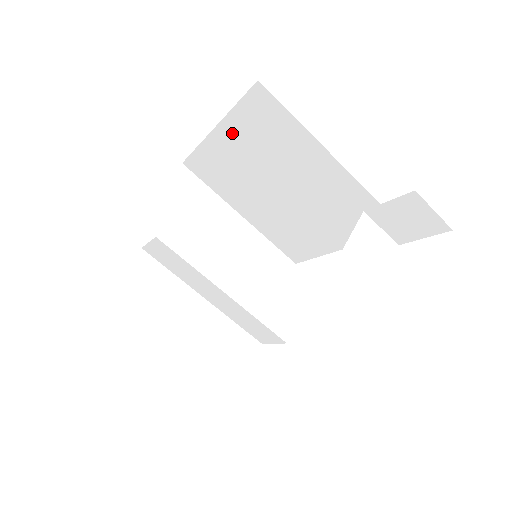
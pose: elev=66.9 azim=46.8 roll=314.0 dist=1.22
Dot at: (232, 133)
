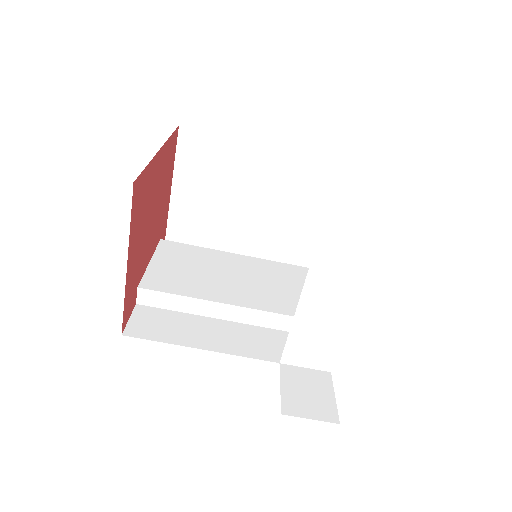
Dot at: occluded
